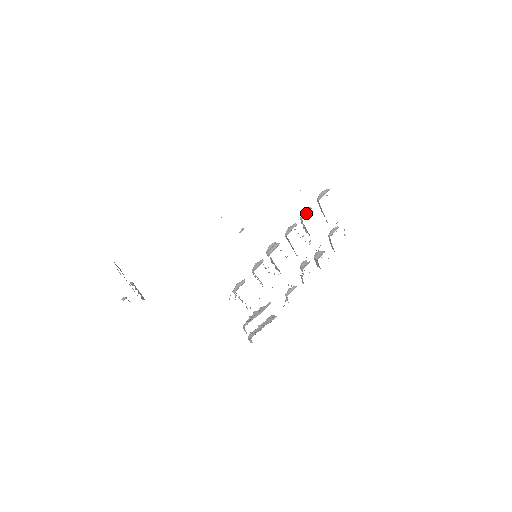
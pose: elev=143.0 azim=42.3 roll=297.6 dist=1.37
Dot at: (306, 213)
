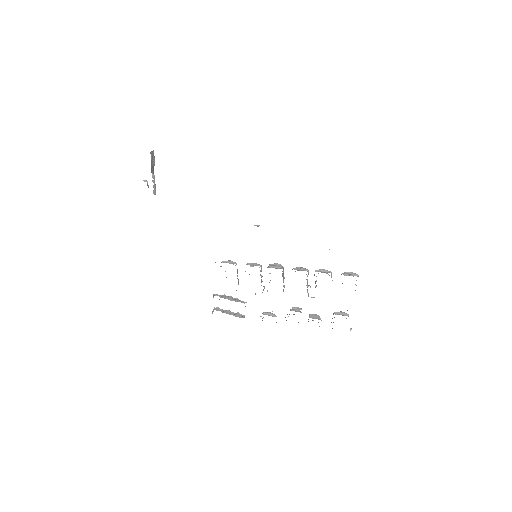
Dot at: (323, 272)
